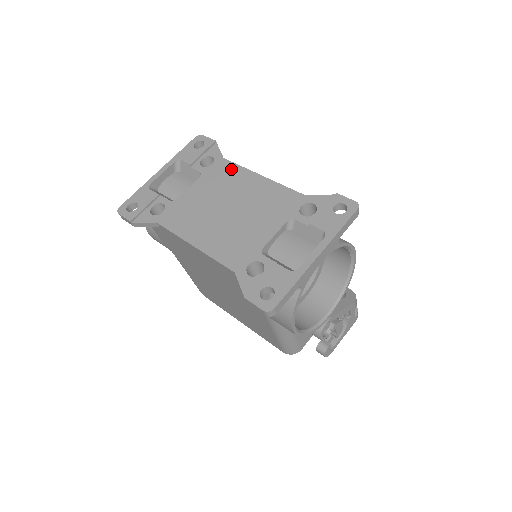
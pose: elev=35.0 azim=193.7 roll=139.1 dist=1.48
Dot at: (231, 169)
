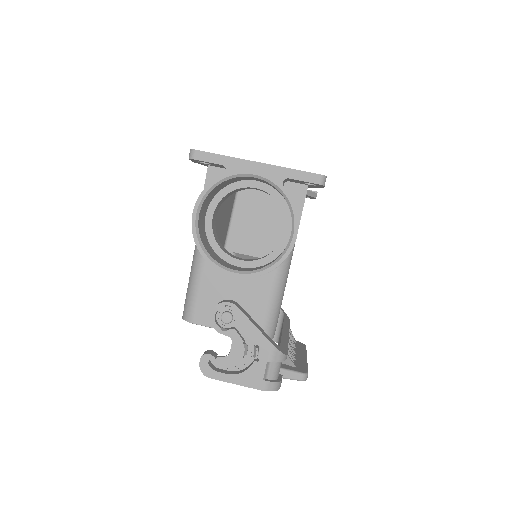
Dot at: occluded
